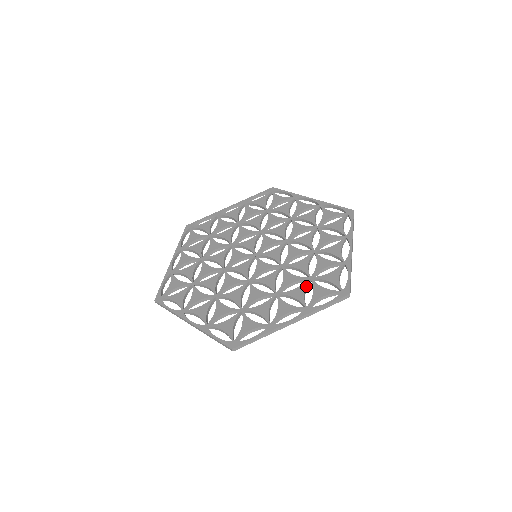
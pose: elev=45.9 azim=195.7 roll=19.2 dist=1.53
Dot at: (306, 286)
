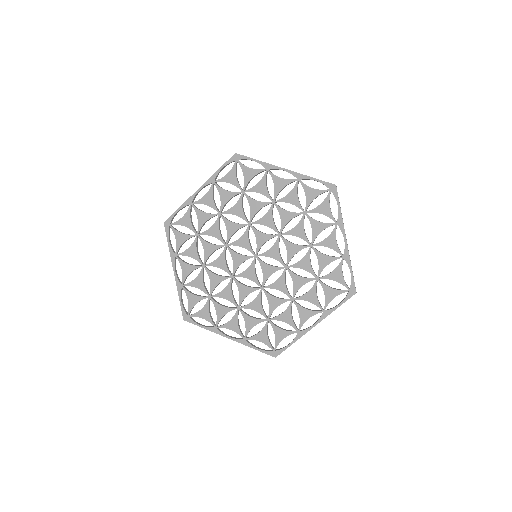
Dot at: (316, 288)
